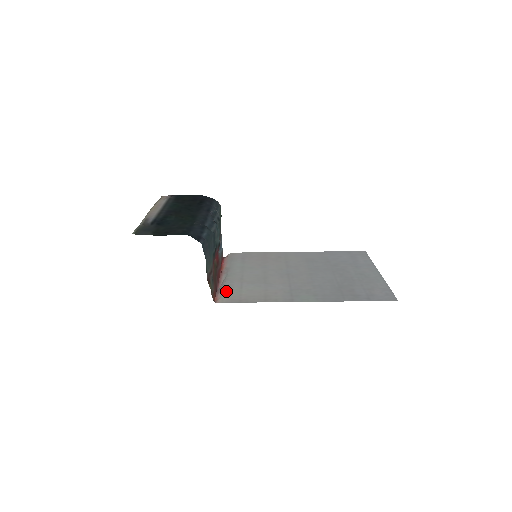
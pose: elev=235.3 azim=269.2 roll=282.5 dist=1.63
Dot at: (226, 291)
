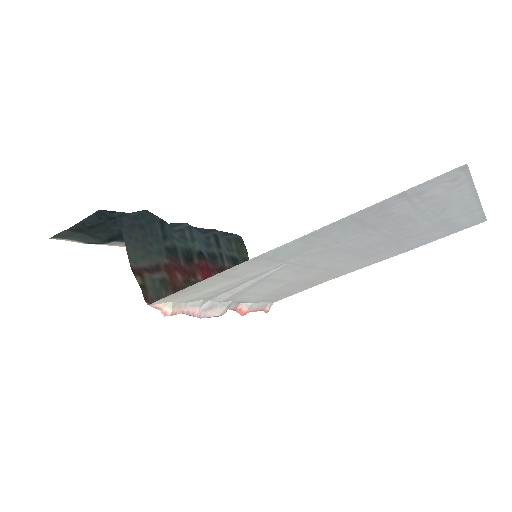
Dot at: (189, 300)
